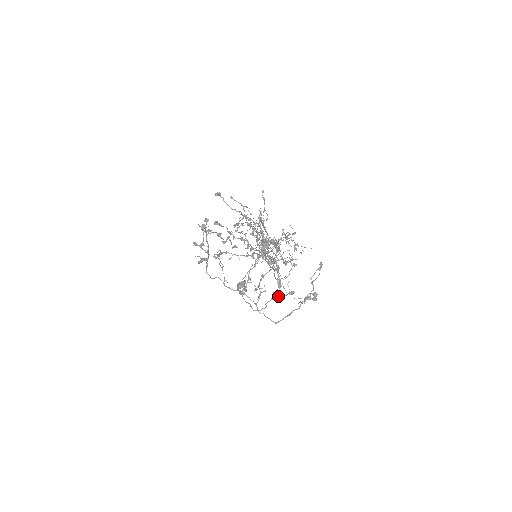
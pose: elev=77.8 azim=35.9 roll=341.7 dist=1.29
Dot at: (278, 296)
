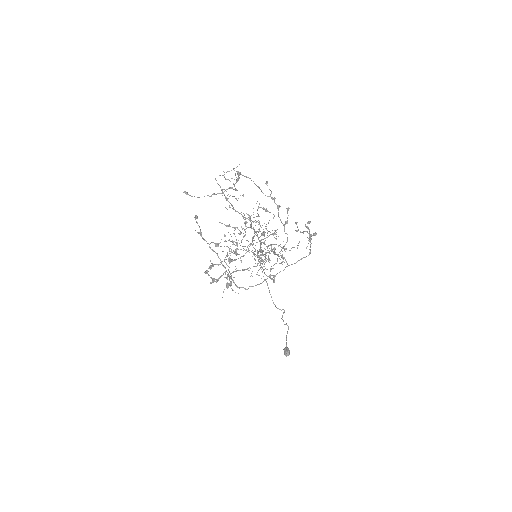
Dot at: (285, 221)
